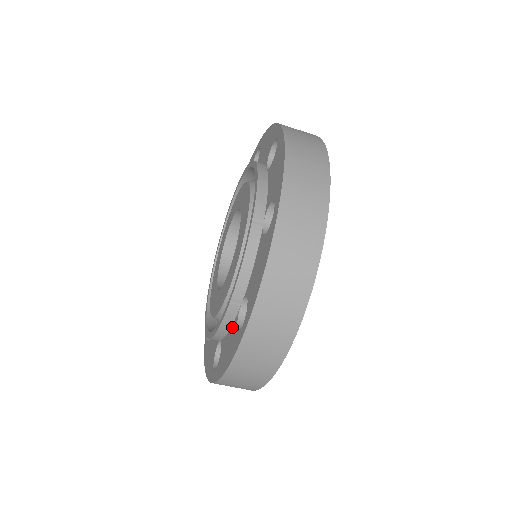
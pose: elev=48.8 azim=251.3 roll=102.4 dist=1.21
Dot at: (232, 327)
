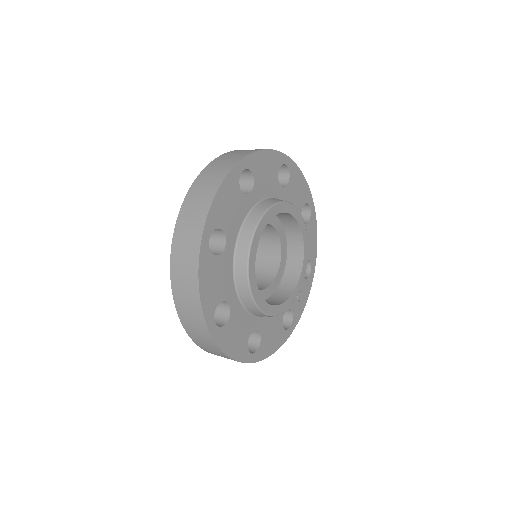
Dot at: occluded
